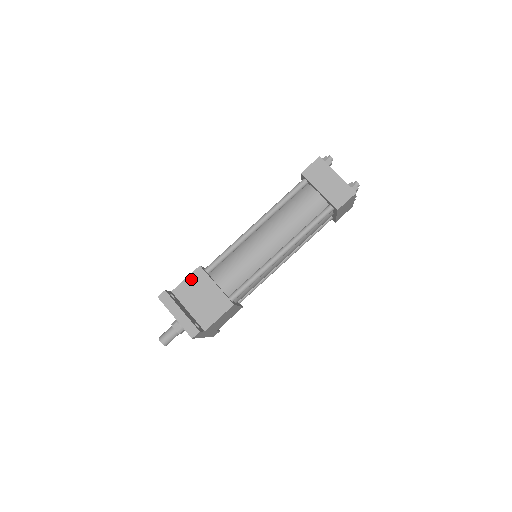
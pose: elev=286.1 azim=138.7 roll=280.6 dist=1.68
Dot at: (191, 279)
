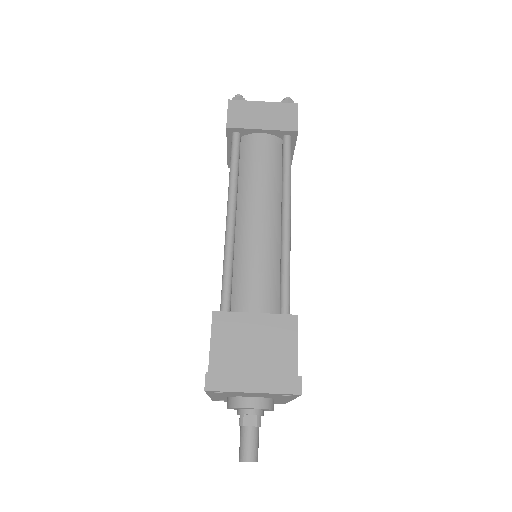
Dot at: (218, 336)
